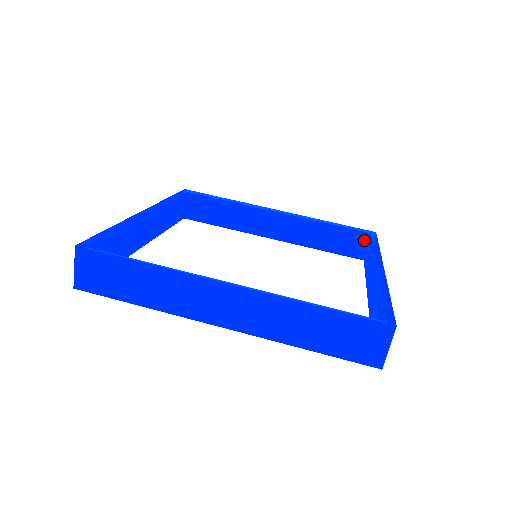
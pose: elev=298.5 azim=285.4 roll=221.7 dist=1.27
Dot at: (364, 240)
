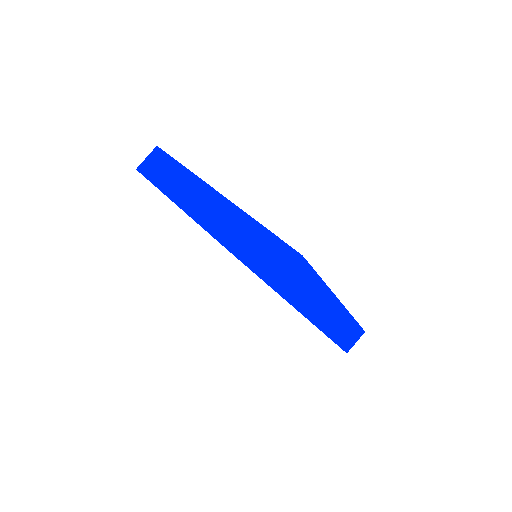
Dot at: occluded
